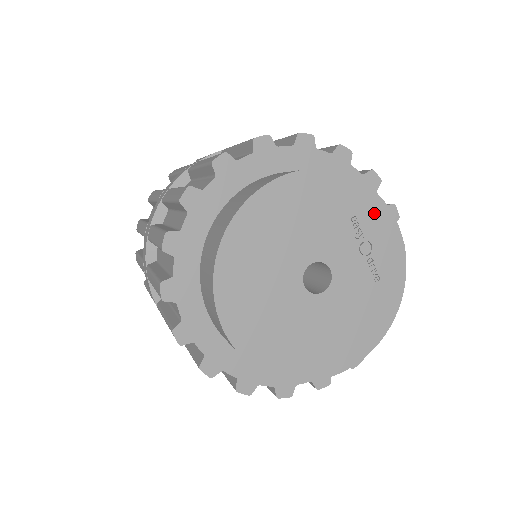
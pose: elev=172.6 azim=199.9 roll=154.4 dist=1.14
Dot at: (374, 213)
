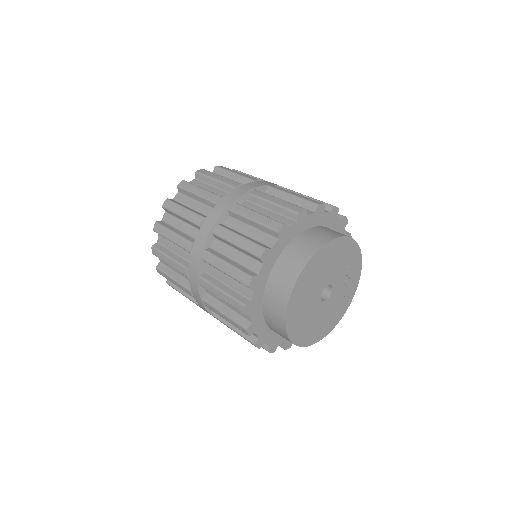
Dot at: (357, 264)
